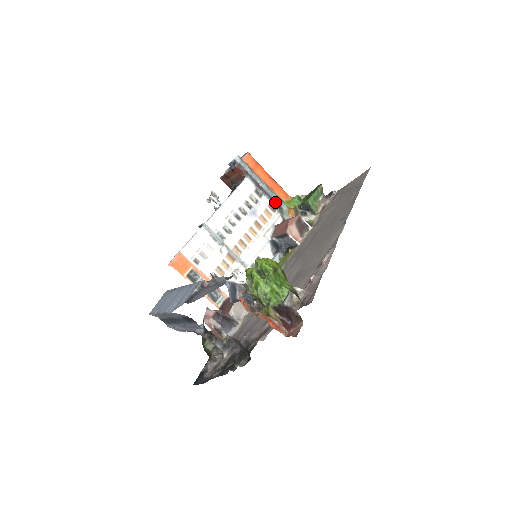
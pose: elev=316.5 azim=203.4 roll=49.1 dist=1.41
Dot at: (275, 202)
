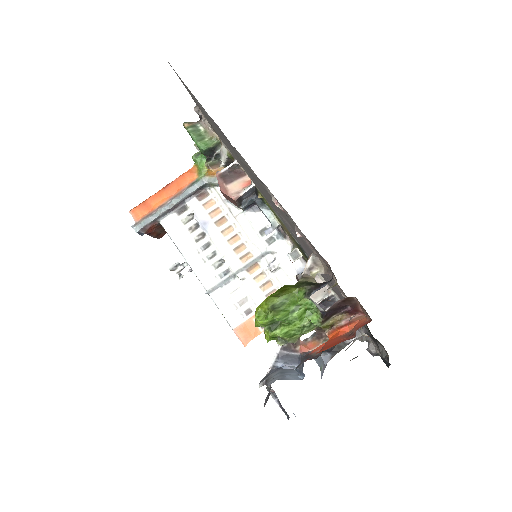
Dot at: (196, 191)
